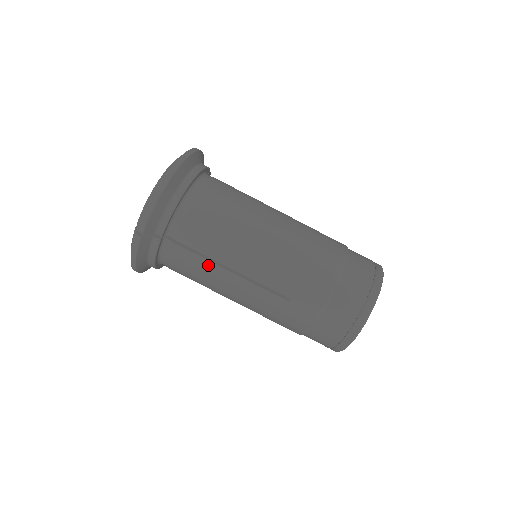
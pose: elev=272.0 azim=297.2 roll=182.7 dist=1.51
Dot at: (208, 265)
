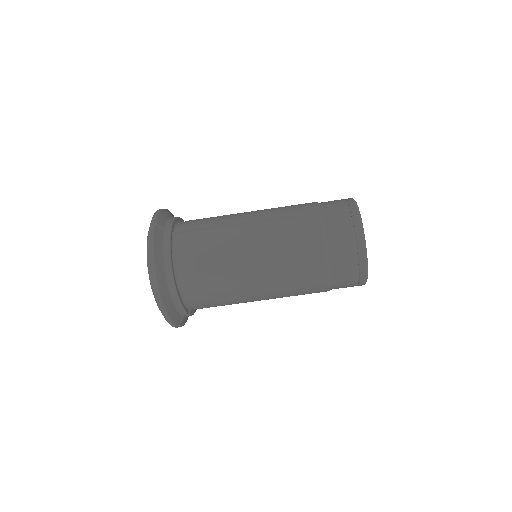
Dot at: (231, 304)
